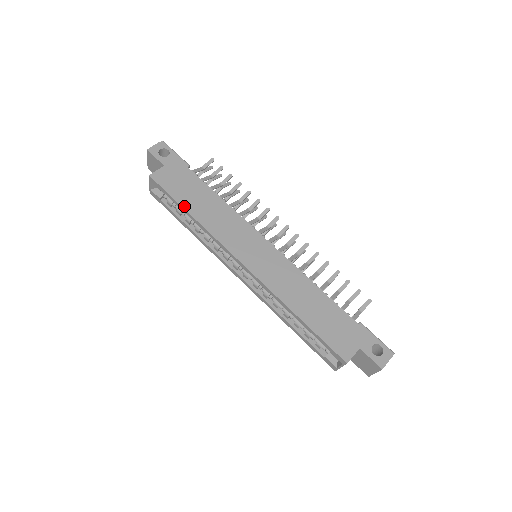
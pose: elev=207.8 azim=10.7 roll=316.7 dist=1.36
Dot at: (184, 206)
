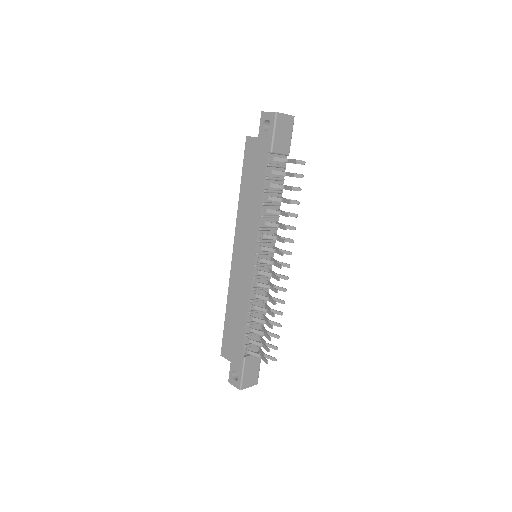
Dot at: (242, 181)
